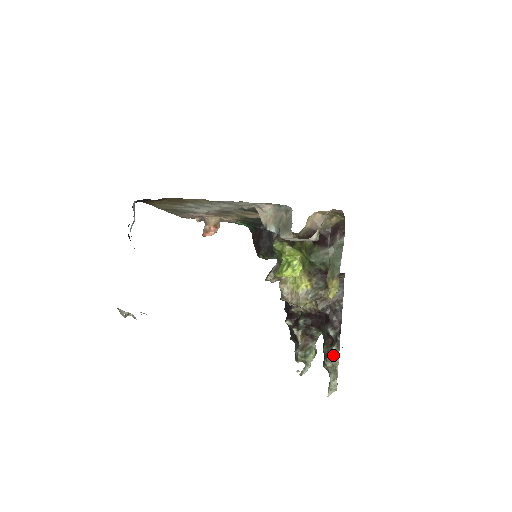
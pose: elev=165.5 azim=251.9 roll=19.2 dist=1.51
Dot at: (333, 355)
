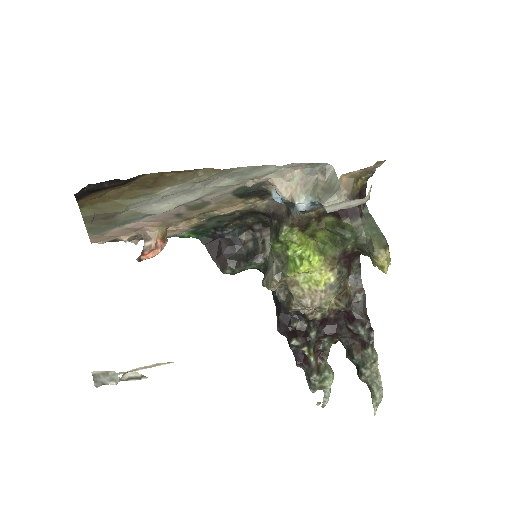
Dot at: (372, 358)
